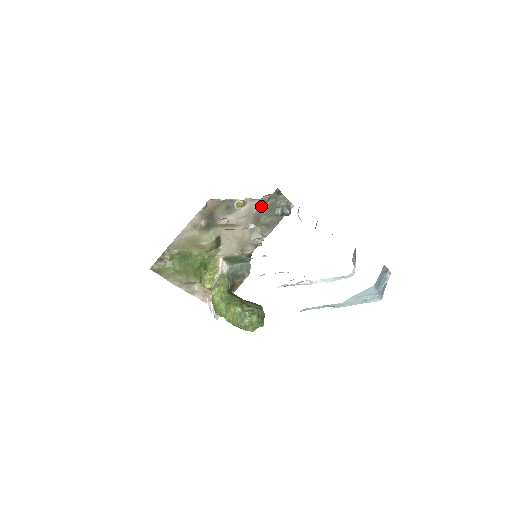
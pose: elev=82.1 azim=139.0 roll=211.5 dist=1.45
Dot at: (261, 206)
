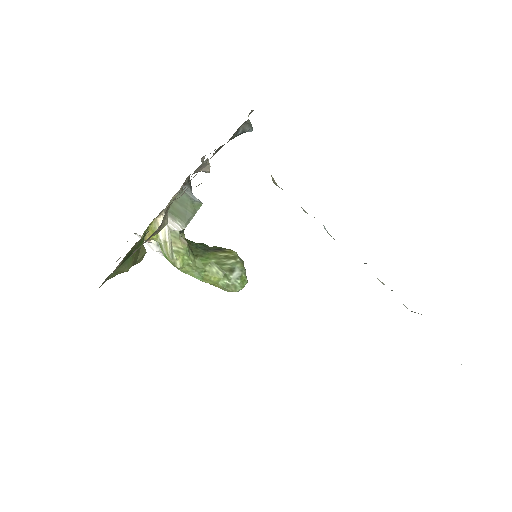
Dot at: occluded
